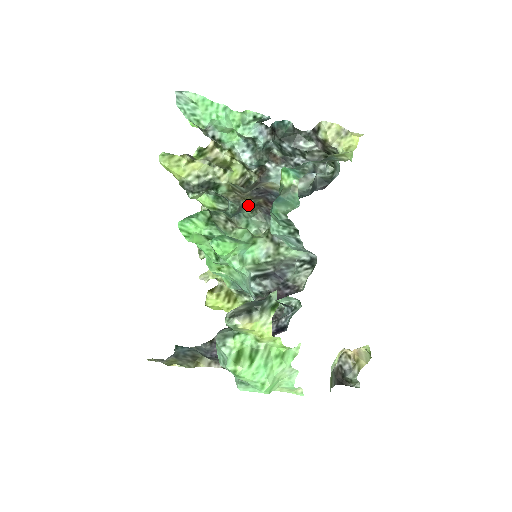
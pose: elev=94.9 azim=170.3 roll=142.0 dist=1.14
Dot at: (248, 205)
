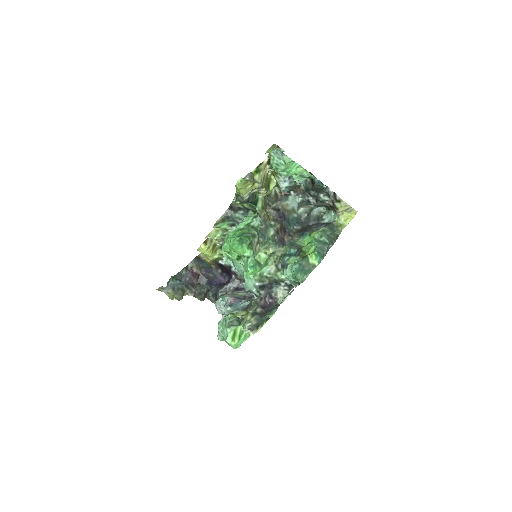
Dot at: (271, 229)
